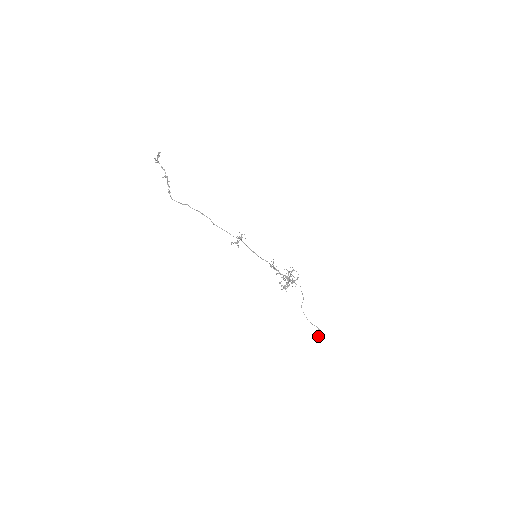
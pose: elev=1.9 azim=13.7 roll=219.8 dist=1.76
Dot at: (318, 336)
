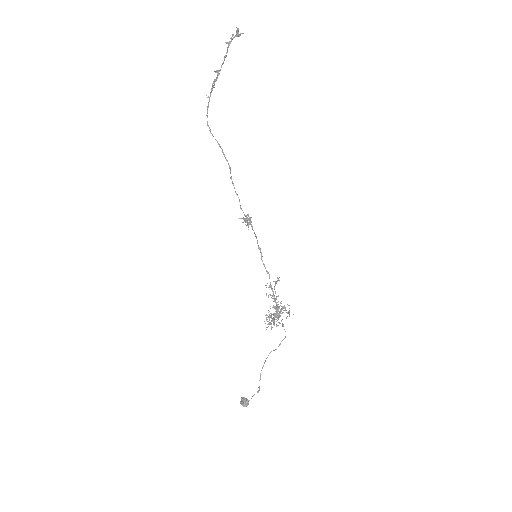
Dot at: (242, 397)
